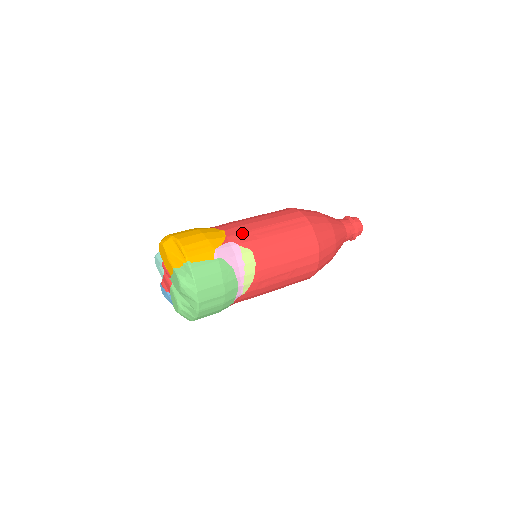
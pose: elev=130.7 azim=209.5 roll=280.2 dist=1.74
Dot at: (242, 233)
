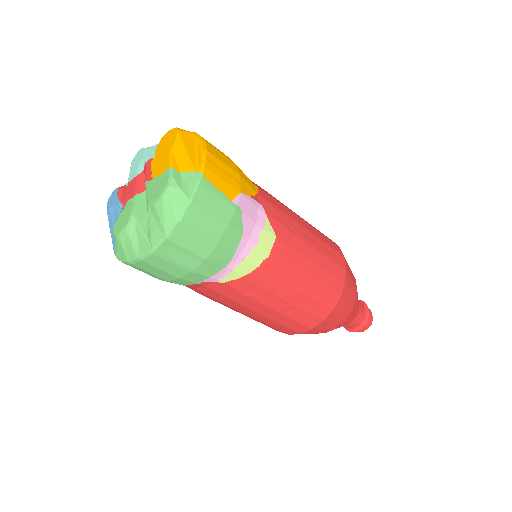
Dot at: (277, 208)
